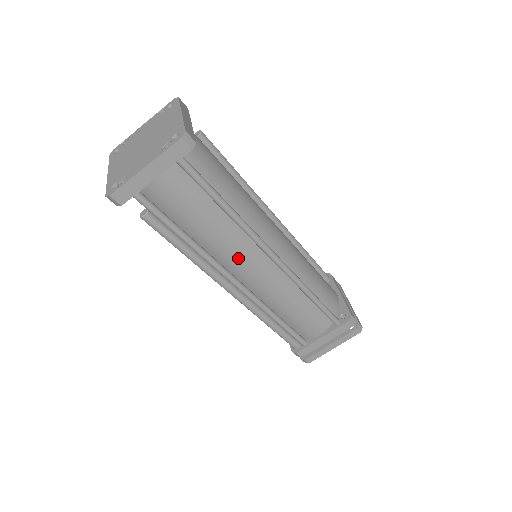
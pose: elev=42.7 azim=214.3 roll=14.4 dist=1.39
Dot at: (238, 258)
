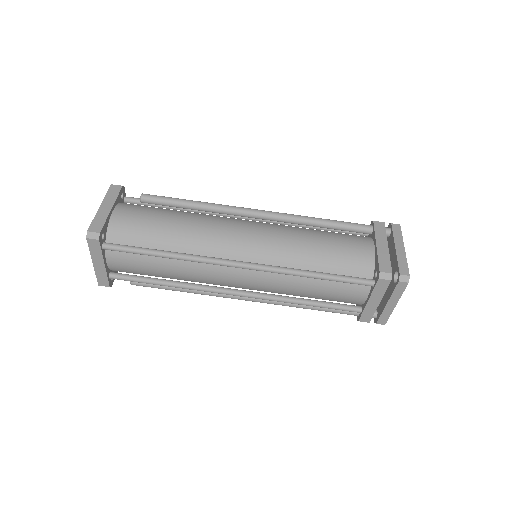
Dot at: (215, 278)
